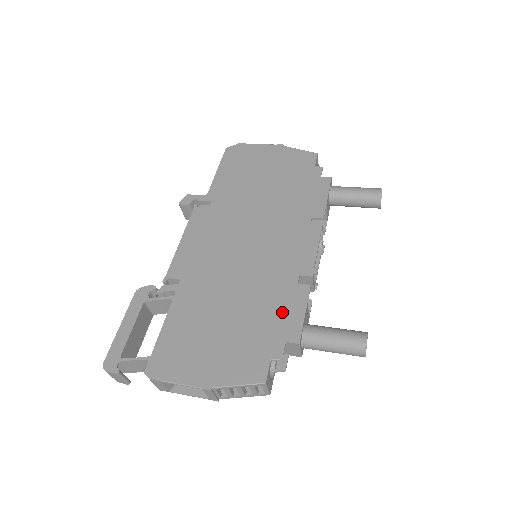
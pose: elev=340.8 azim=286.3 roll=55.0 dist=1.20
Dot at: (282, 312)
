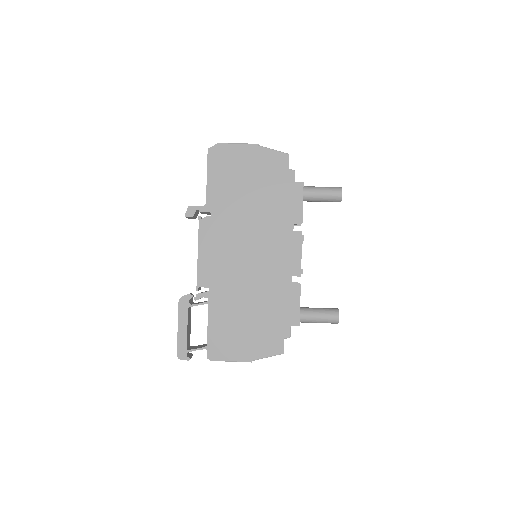
Dot at: (285, 306)
